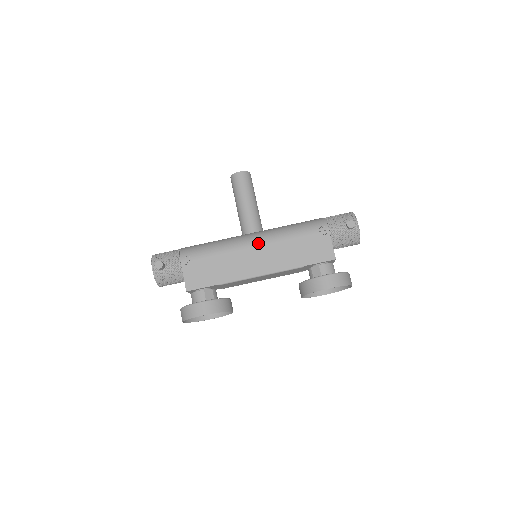
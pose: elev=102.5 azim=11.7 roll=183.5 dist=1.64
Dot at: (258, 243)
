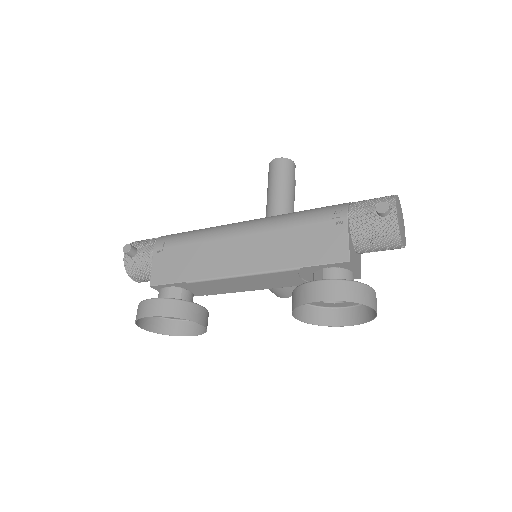
Dot at: (246, 230)
